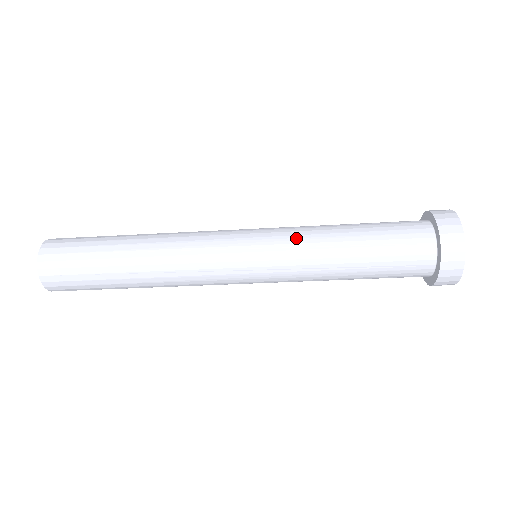
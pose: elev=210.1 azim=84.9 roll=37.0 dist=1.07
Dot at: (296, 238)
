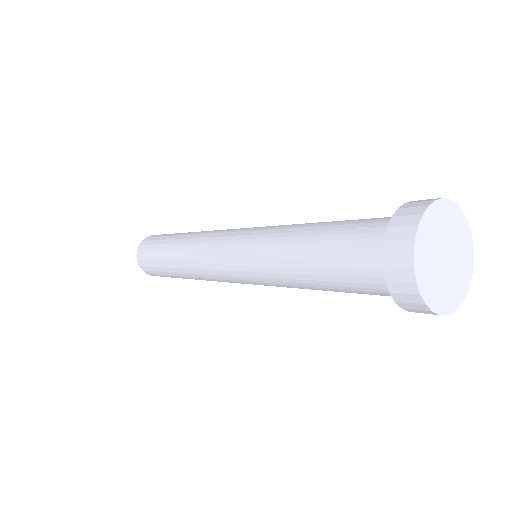
Dot at: (269, 281)
